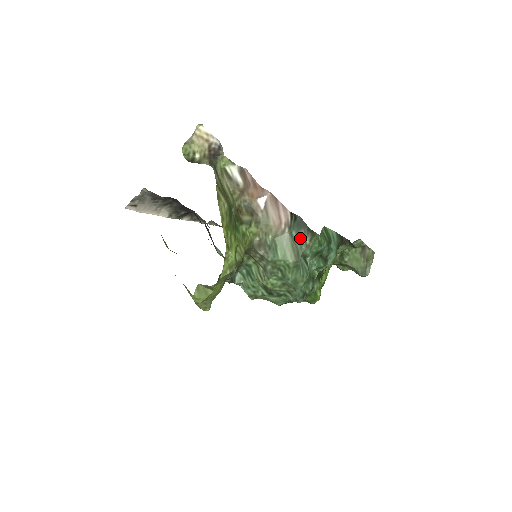
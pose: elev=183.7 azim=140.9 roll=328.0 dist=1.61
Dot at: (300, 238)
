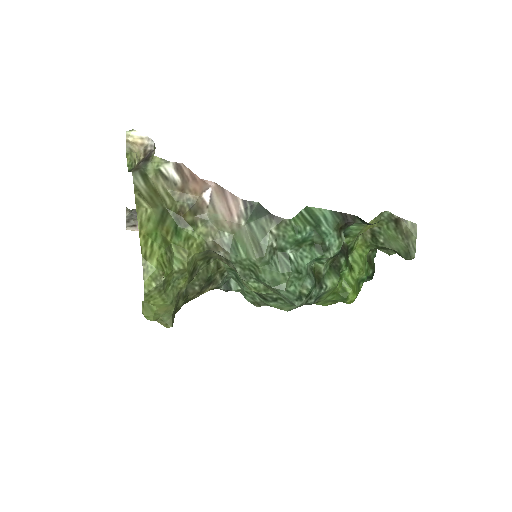
Dot at: (262, 229)
